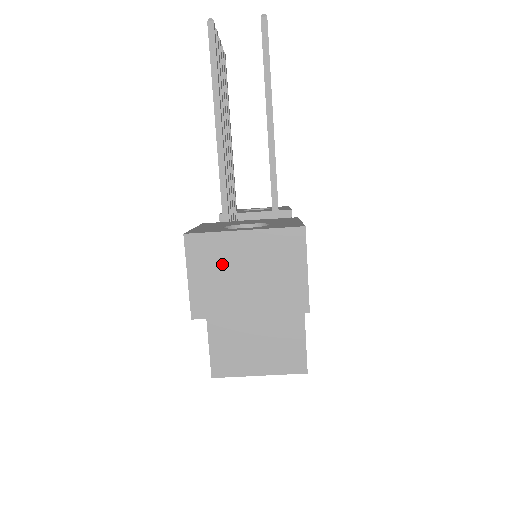
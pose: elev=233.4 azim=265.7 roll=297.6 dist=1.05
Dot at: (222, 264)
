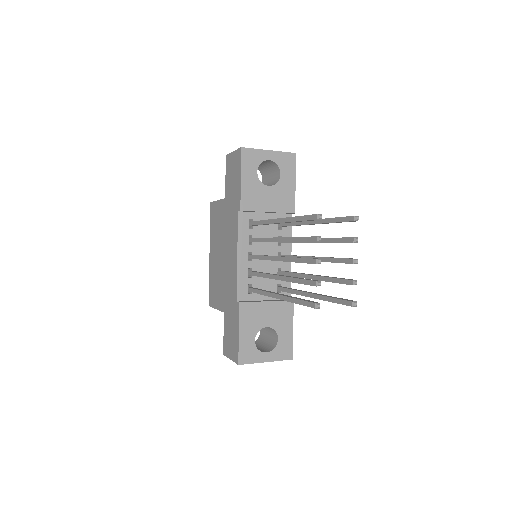
Dot at: occluded
